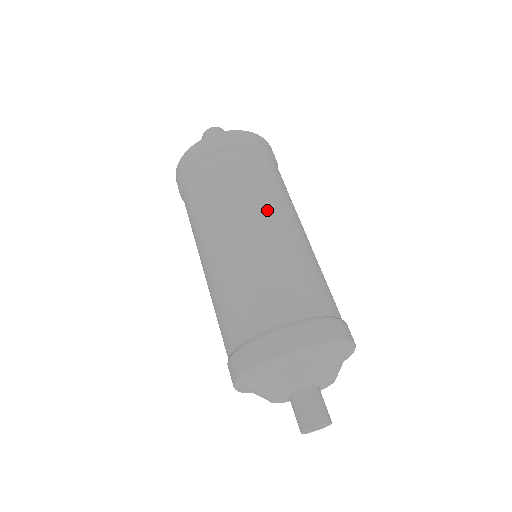
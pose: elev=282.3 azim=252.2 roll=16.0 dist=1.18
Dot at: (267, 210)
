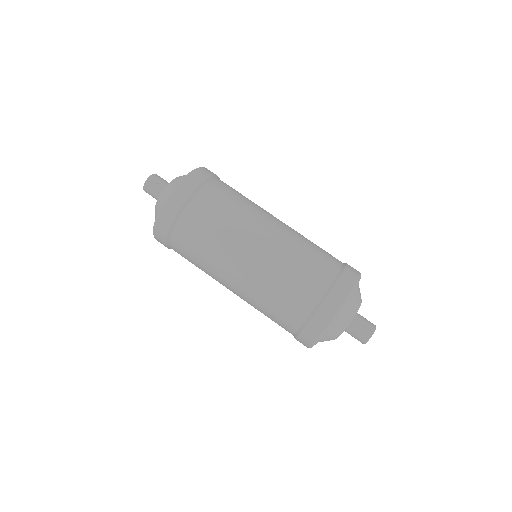
Dot at: (259, 221)
